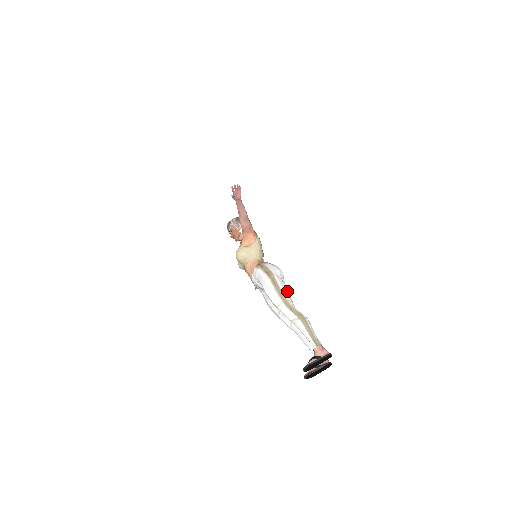
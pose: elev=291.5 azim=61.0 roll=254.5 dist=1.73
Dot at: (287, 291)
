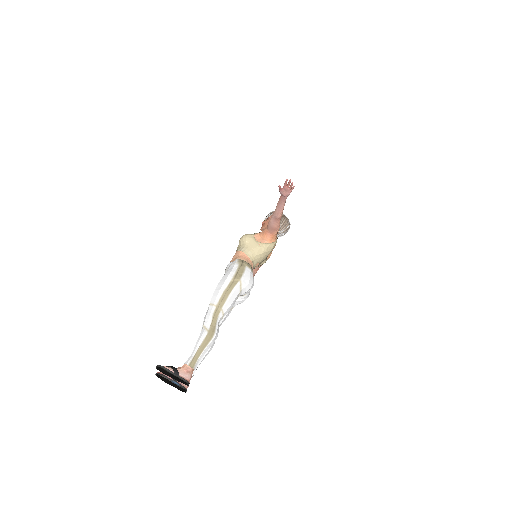
Dot at: (232, 304)
